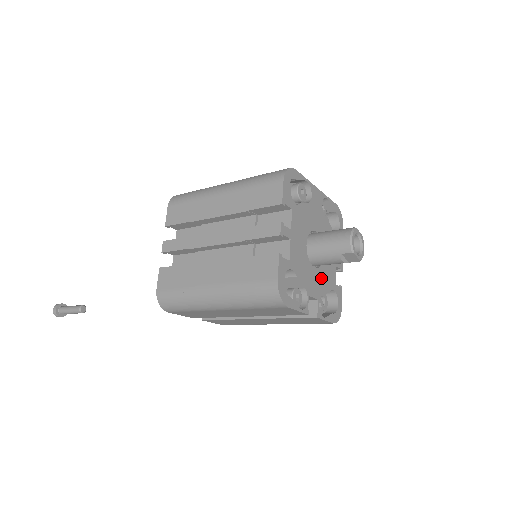
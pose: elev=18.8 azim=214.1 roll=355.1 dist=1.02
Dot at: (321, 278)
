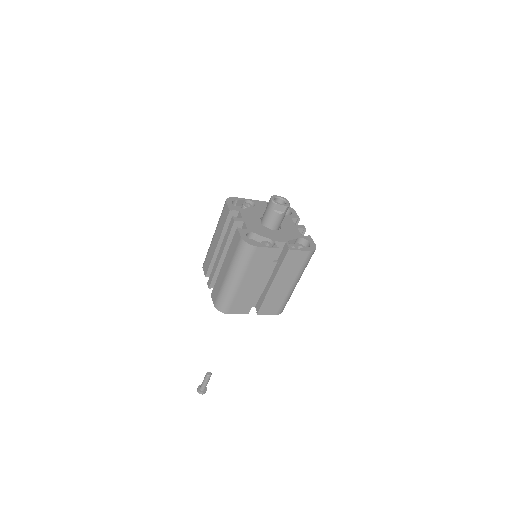
Dot at: (284, 234)
